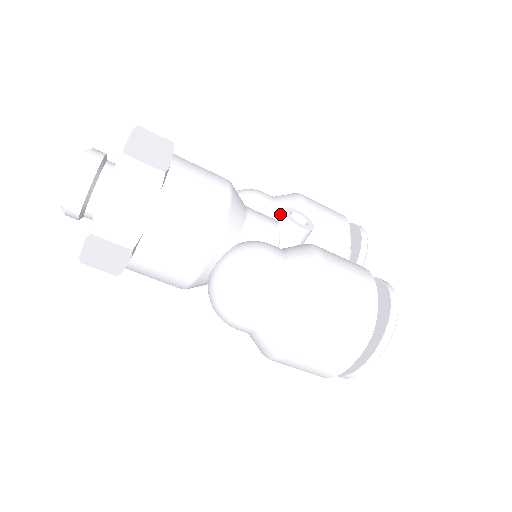
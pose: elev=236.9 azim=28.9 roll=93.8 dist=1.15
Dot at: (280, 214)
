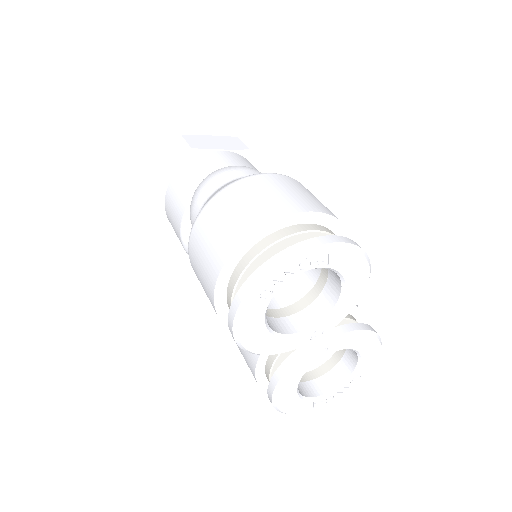
Dot at: occluded
